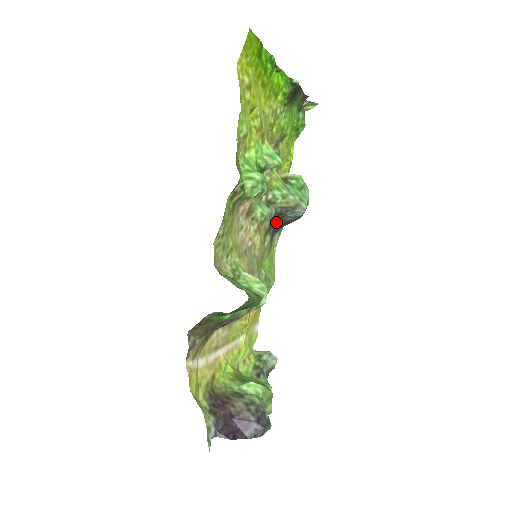
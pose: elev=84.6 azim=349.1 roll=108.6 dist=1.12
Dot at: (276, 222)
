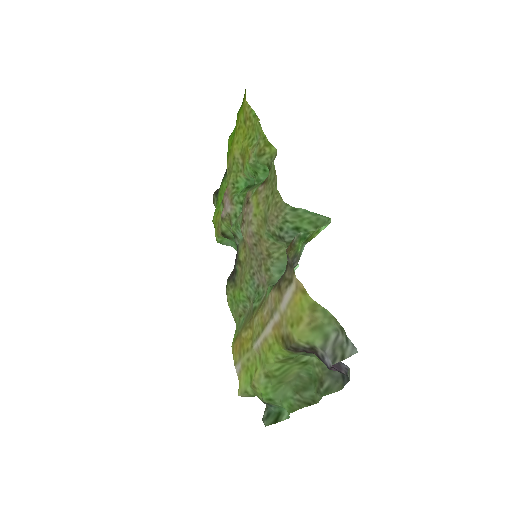
Dot at: (235, 260)
